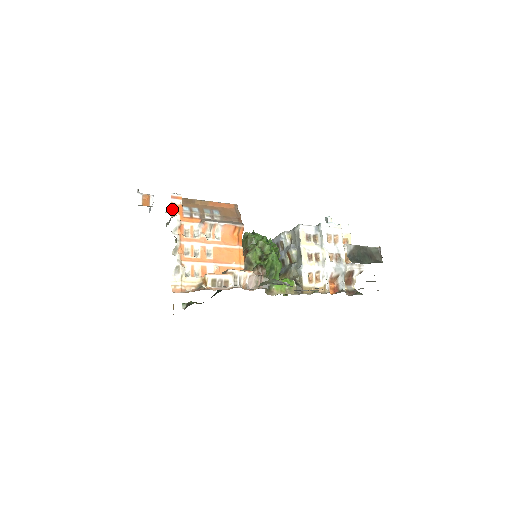
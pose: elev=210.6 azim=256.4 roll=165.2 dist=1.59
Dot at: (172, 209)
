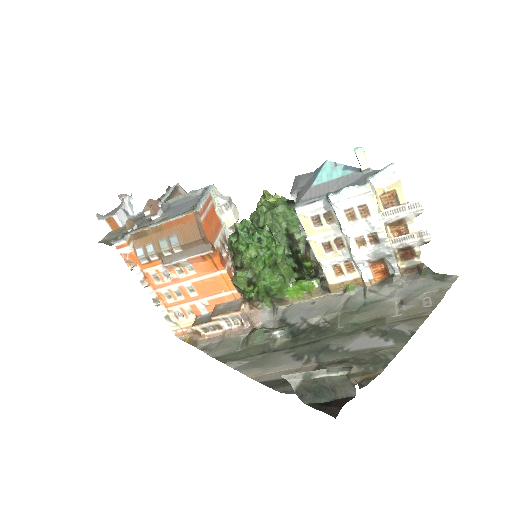
Dot at: (126, 260)
